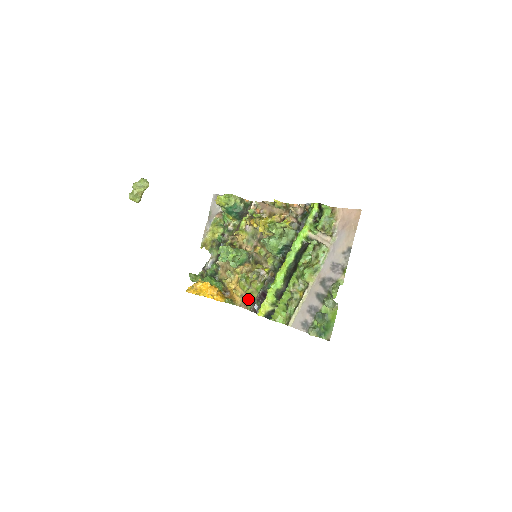
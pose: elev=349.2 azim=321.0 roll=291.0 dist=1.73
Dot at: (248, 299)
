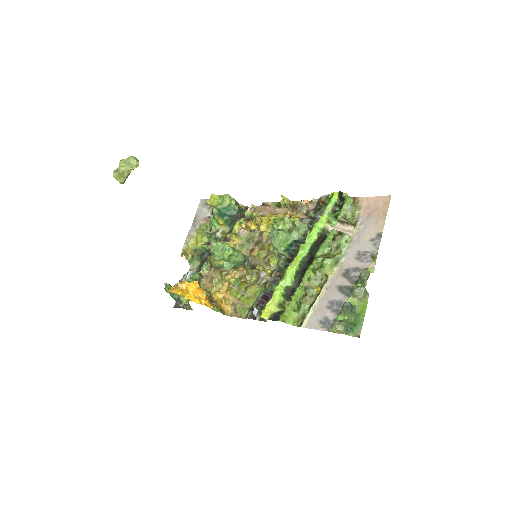
Dot at: (243, 306)
